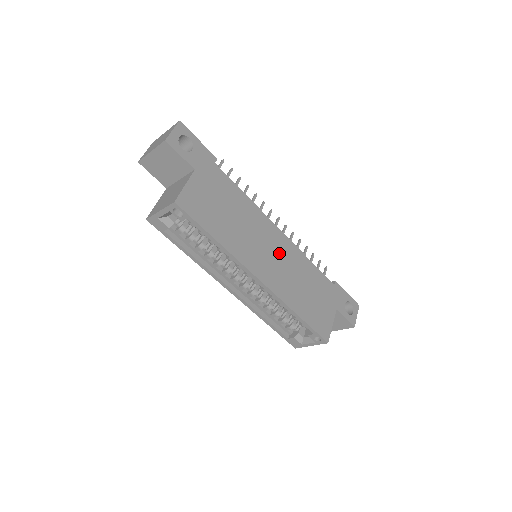
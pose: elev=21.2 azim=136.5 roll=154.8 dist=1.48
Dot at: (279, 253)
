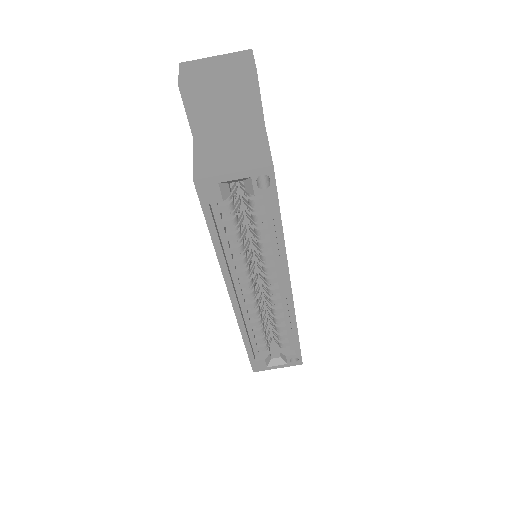
Dot at: occluded
